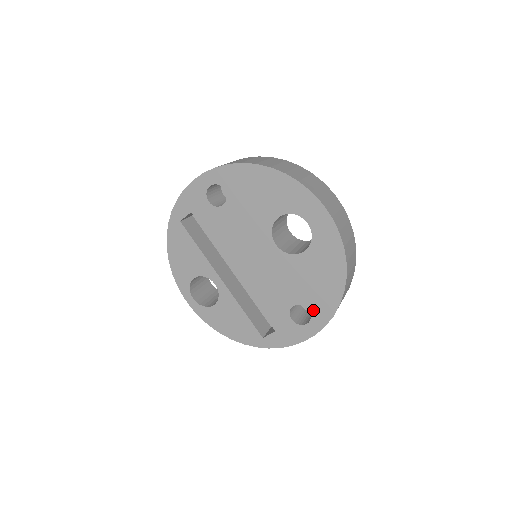
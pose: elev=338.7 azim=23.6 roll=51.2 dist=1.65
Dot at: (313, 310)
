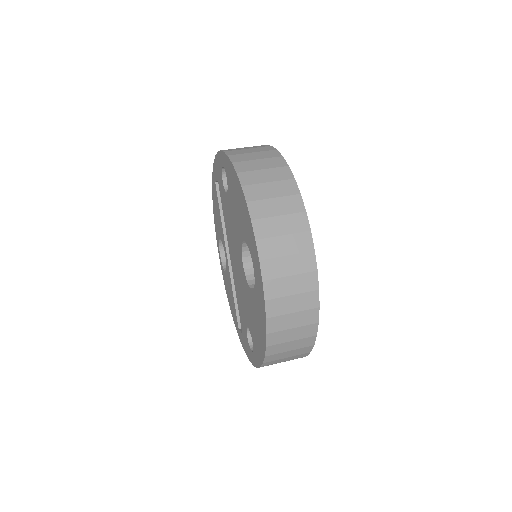
Dot at: (254, 346)
